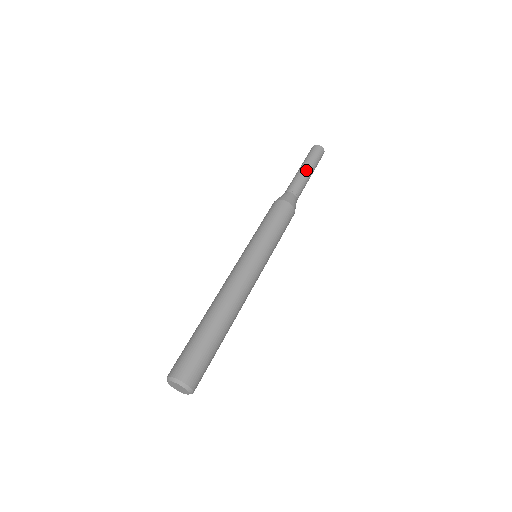
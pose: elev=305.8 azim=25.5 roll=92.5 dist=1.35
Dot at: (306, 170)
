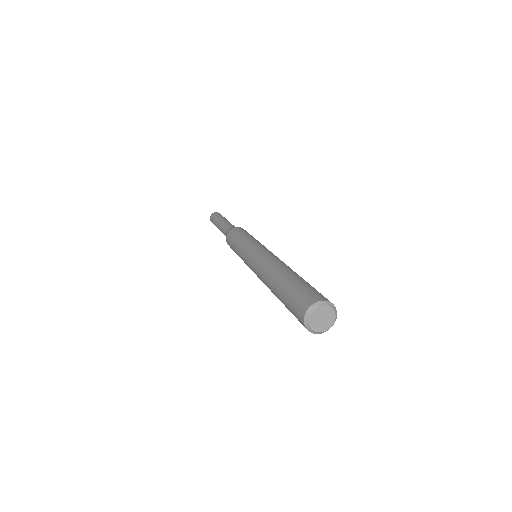
Dot at: (225, 220)
